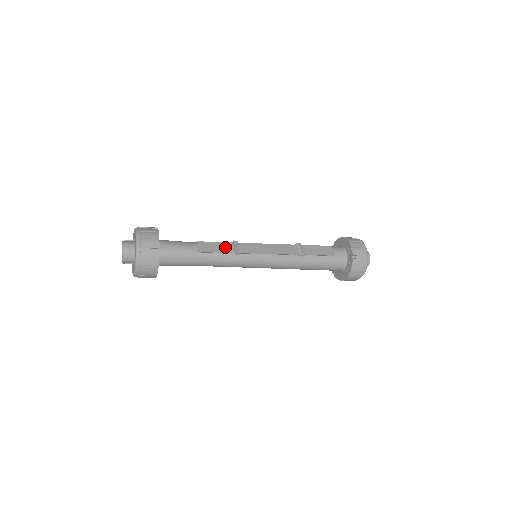
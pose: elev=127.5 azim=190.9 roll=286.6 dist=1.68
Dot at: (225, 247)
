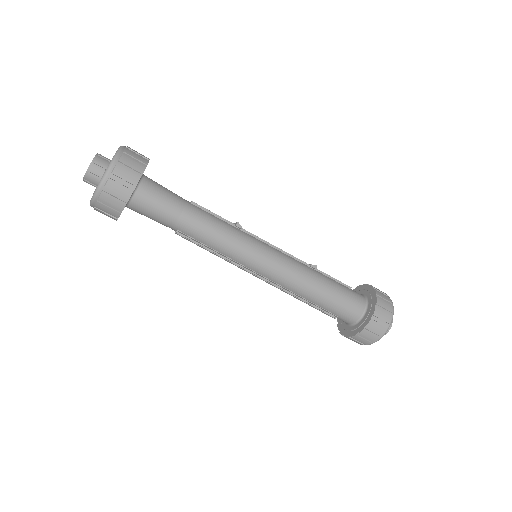
Dot at: occluded
